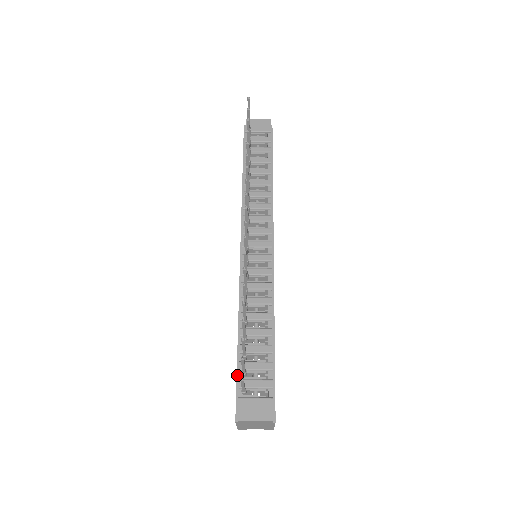
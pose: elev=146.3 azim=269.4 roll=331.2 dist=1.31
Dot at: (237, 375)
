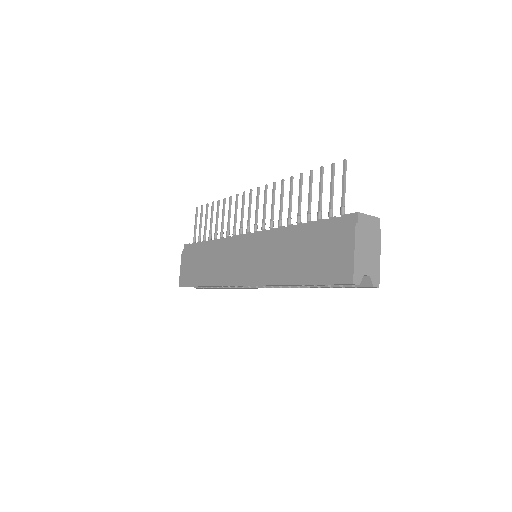
Dot at: (323, 228)
